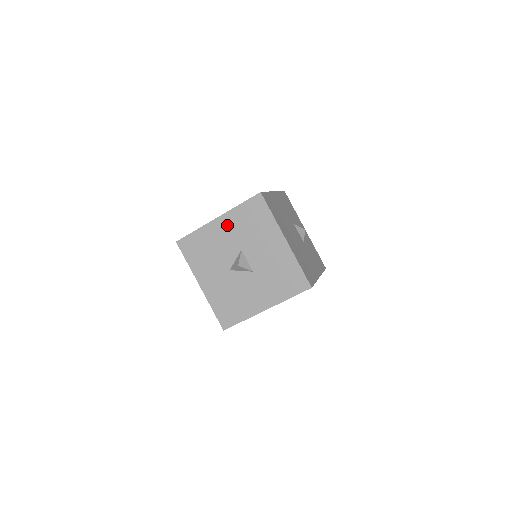
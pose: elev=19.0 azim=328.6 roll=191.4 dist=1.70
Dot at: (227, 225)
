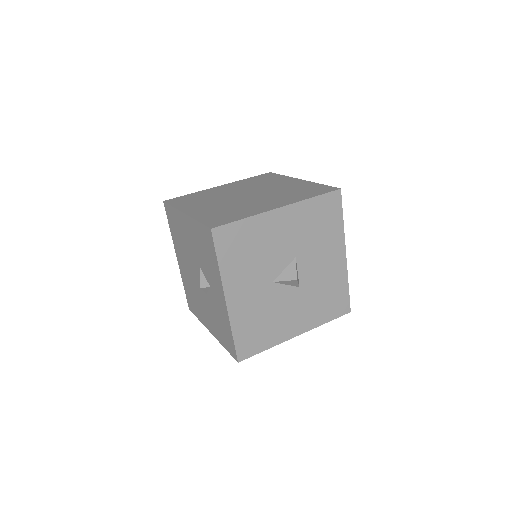
Dot at: (290, 221)
